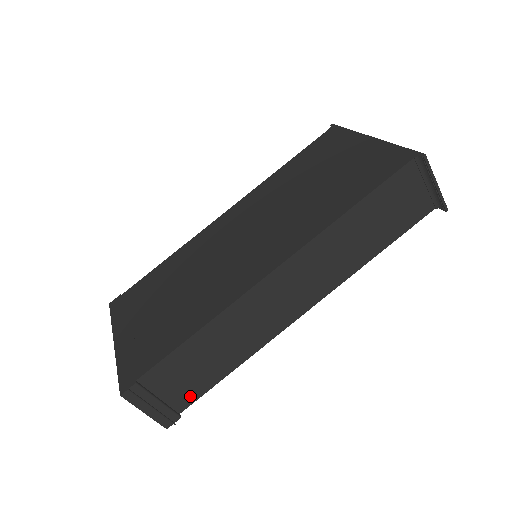
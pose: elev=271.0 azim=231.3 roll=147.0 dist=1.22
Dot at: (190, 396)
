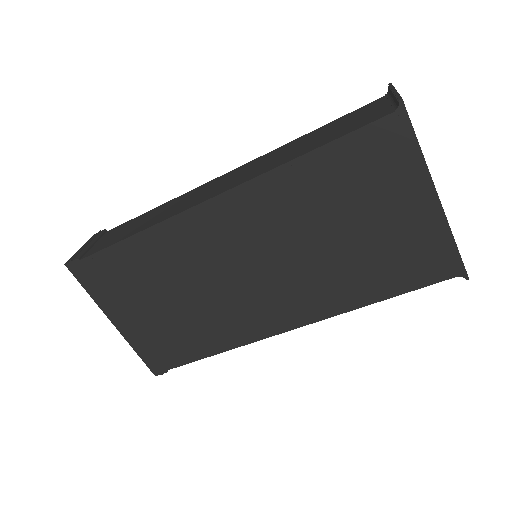
Dot at: occluded
